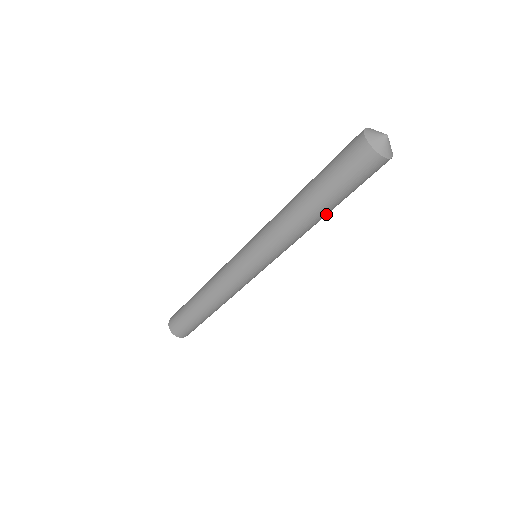
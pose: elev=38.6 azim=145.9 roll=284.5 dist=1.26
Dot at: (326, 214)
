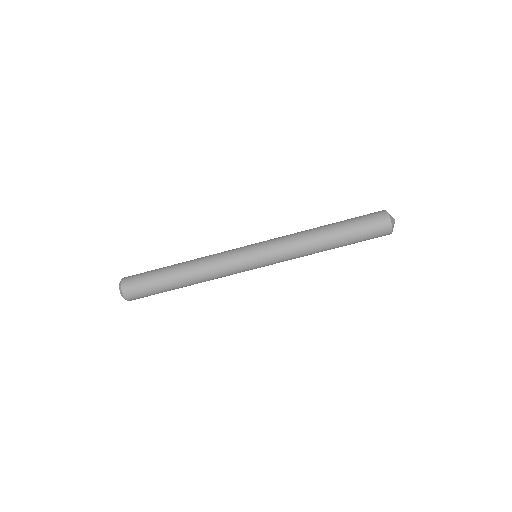
Dot at: occluded
